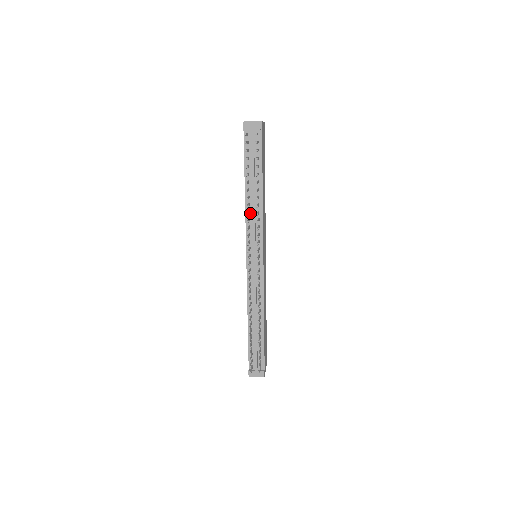
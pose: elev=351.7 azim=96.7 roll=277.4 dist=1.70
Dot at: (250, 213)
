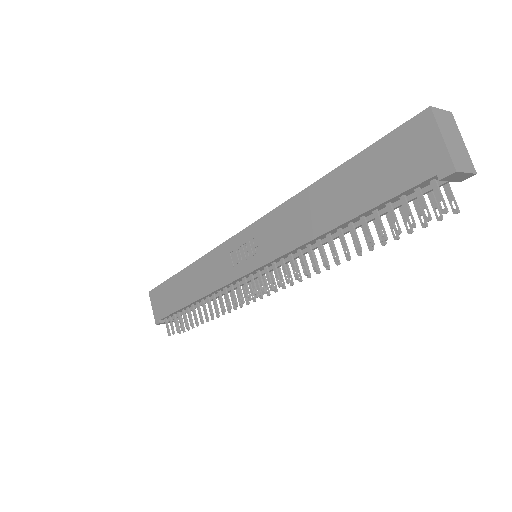
Dot at: (308, 245)
